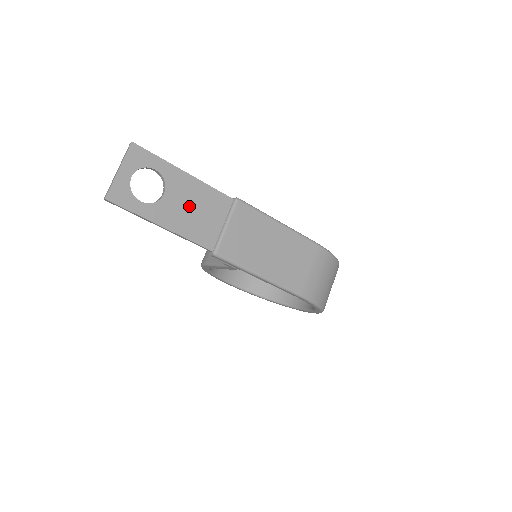
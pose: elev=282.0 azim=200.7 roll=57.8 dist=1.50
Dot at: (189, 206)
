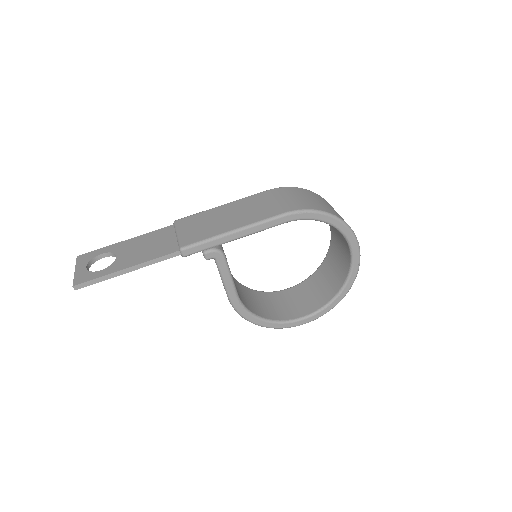
Dot at: (140, 248)
